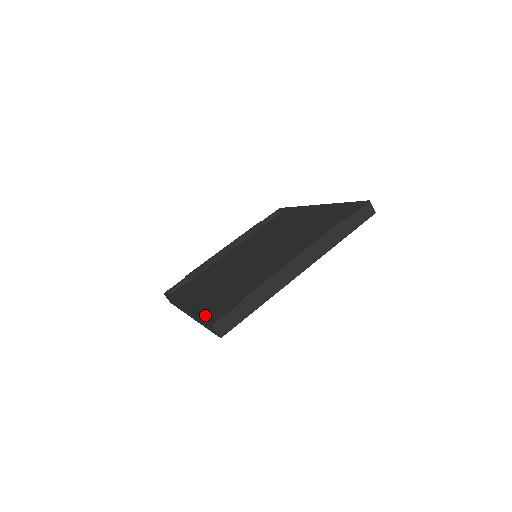
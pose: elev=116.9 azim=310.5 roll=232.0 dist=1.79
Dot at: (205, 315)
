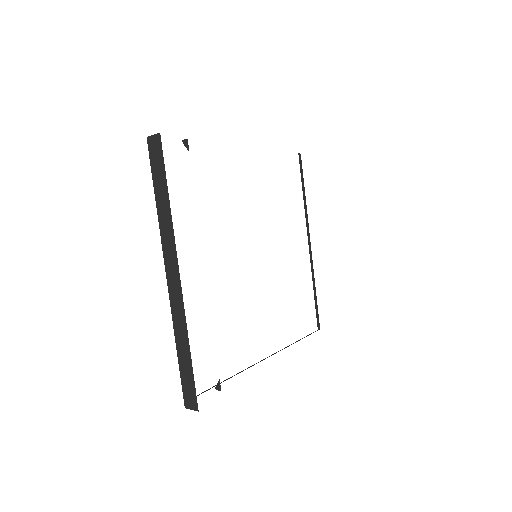
Dot at: occluded
